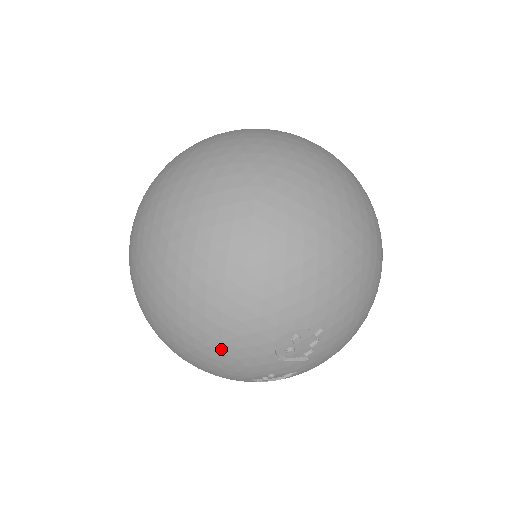
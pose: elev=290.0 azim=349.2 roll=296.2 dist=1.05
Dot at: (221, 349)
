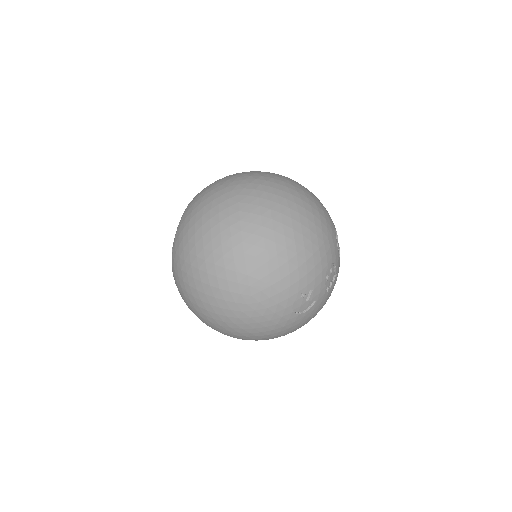
Dot at: (321, 227)
